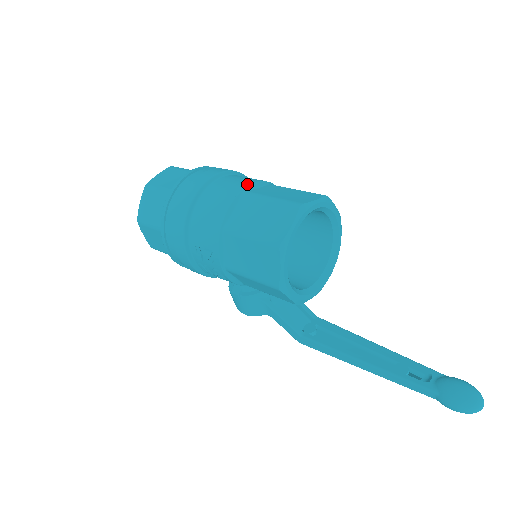
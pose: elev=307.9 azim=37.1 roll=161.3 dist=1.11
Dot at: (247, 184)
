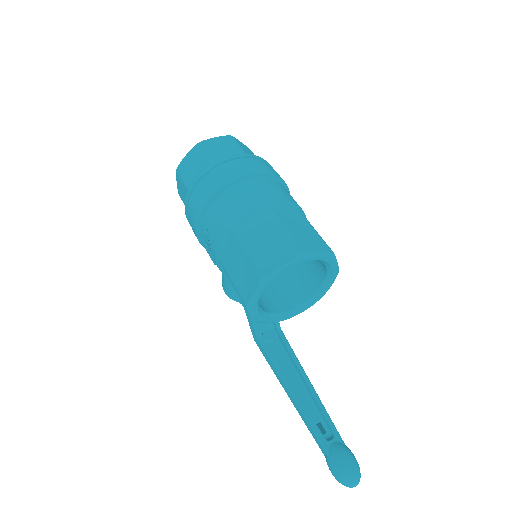
Dot at: (275, 200)
